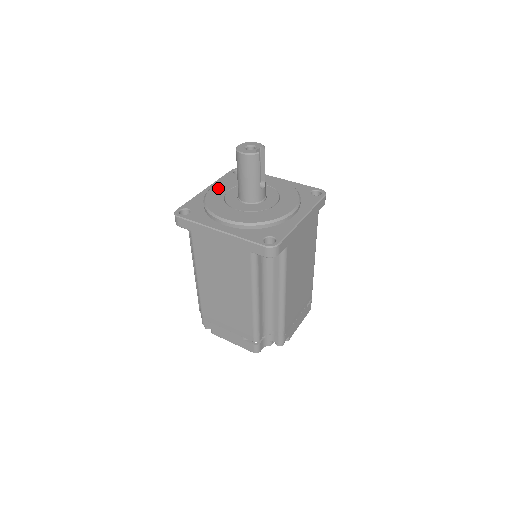
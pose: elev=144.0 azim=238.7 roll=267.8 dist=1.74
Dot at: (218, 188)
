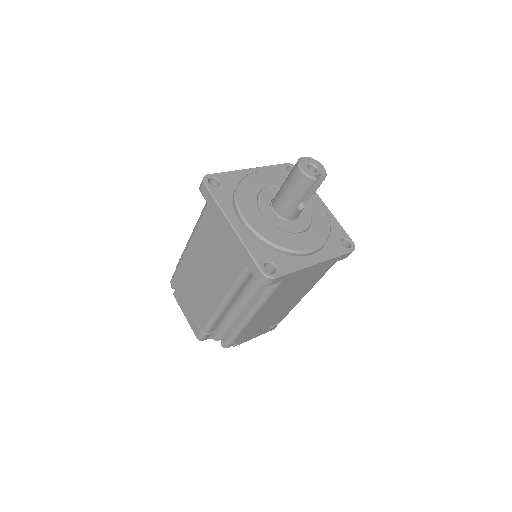
Dot at: (261, 177)
